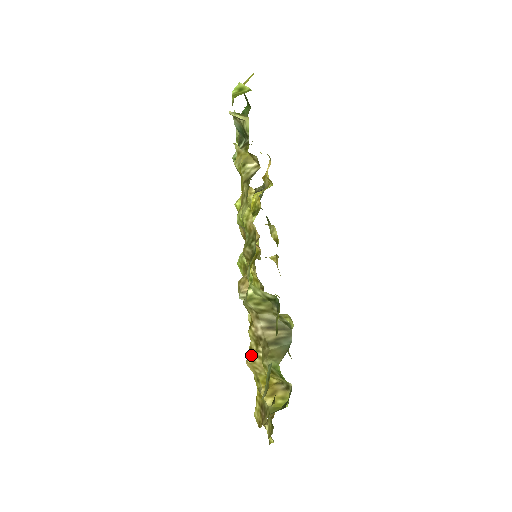
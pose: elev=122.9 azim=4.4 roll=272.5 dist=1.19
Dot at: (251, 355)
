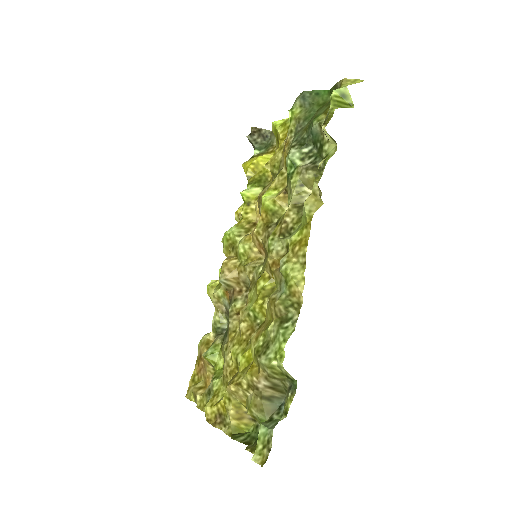
Dot at: (237, 387)
